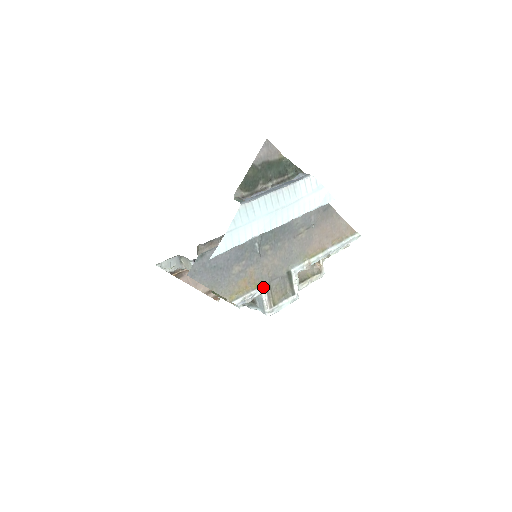
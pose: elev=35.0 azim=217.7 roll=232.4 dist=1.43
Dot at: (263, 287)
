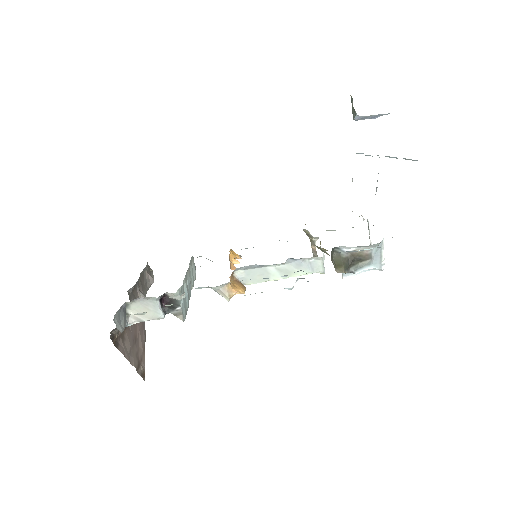
Dot at: occluded
